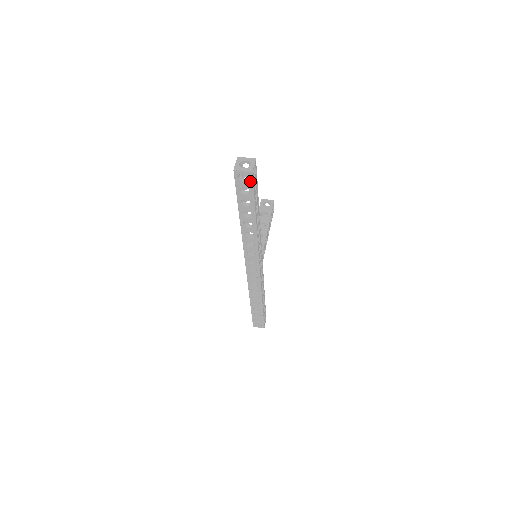
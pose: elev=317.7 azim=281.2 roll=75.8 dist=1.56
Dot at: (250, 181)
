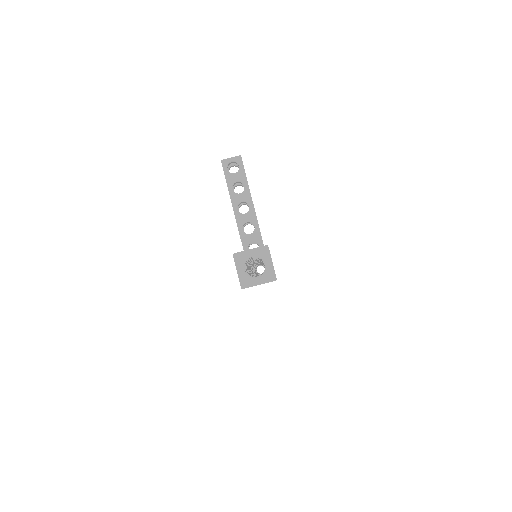
Dot at: occluded
